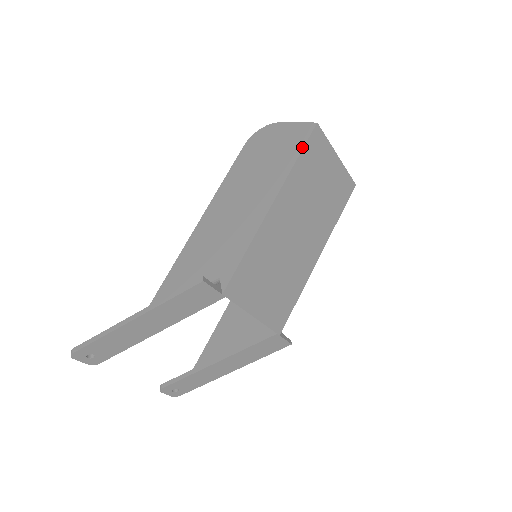
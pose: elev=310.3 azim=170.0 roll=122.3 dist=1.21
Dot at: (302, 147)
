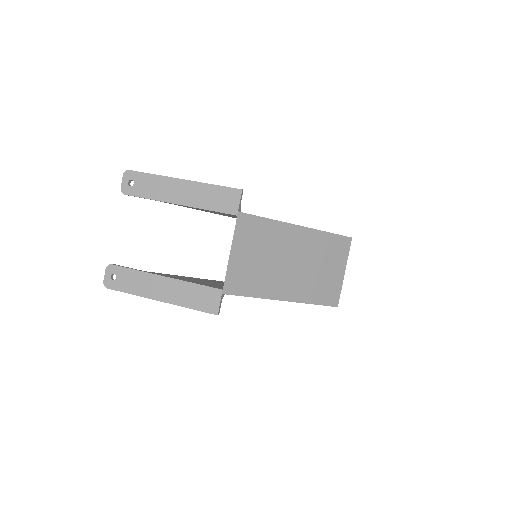
Dot at: (336, 234)
